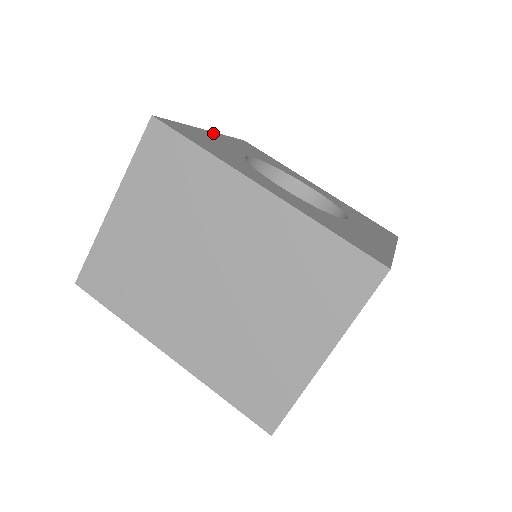
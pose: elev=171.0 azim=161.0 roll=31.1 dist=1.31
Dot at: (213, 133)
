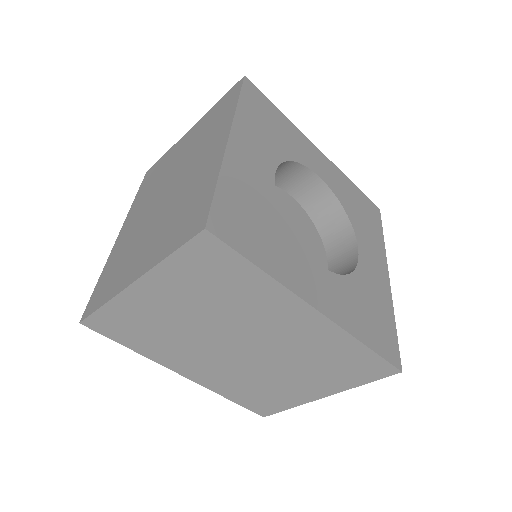
Dot at: (234, 138)
